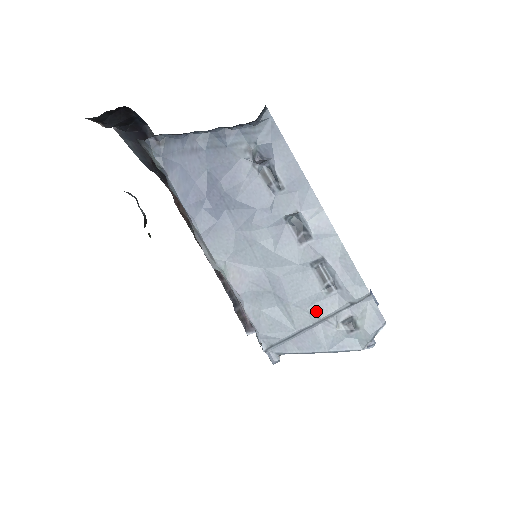
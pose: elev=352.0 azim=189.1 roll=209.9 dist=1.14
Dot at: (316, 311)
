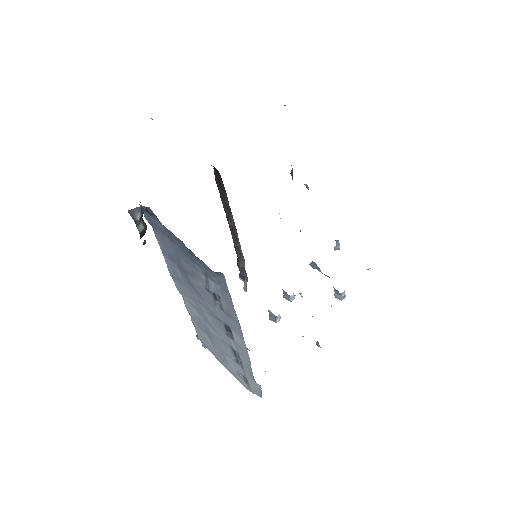
Dot at: (227, 359)
